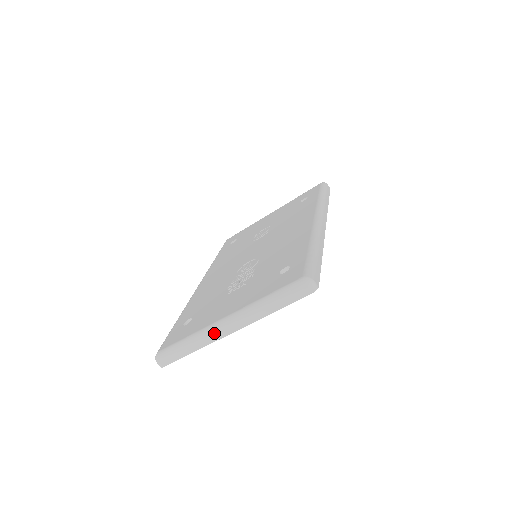
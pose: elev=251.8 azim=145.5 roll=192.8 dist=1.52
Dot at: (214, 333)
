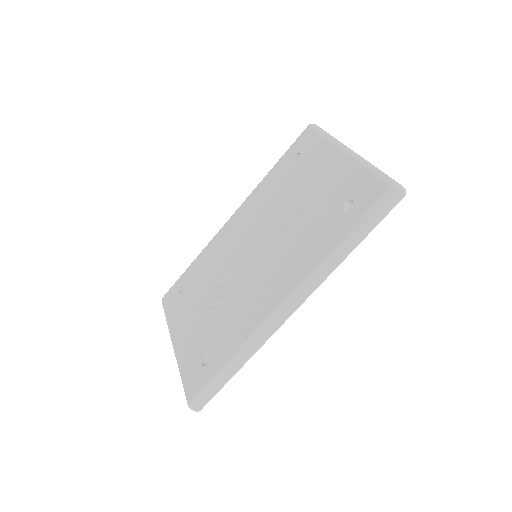
Dot at: occluded
